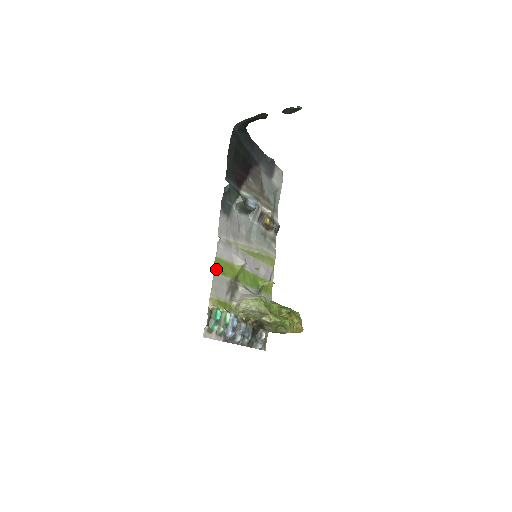
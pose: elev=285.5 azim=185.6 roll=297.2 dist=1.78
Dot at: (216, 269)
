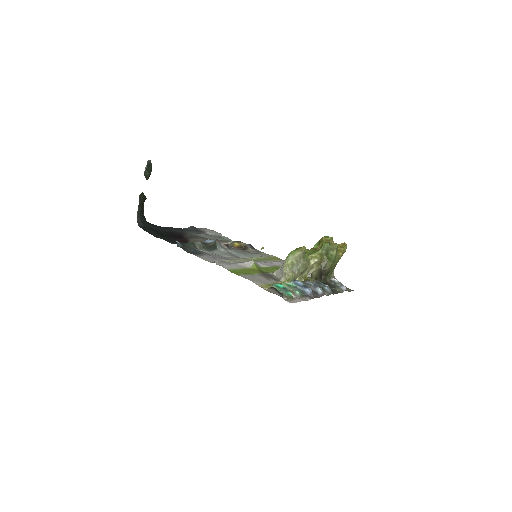
Dot at: (238, 274)
